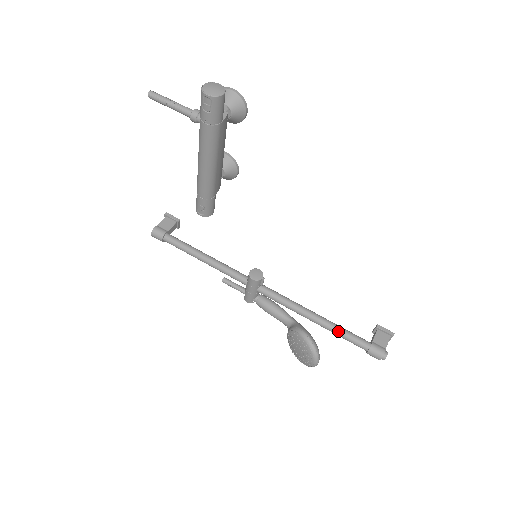
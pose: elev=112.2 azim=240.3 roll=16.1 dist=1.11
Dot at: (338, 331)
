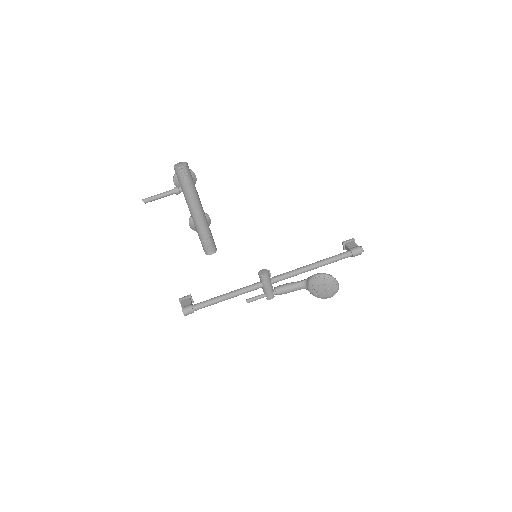
Dot at: (330, 260)
